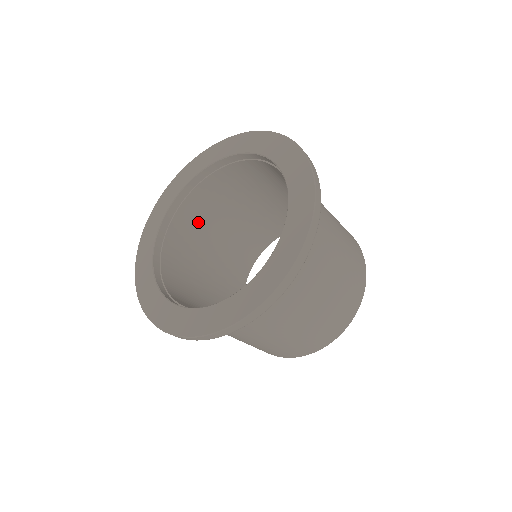
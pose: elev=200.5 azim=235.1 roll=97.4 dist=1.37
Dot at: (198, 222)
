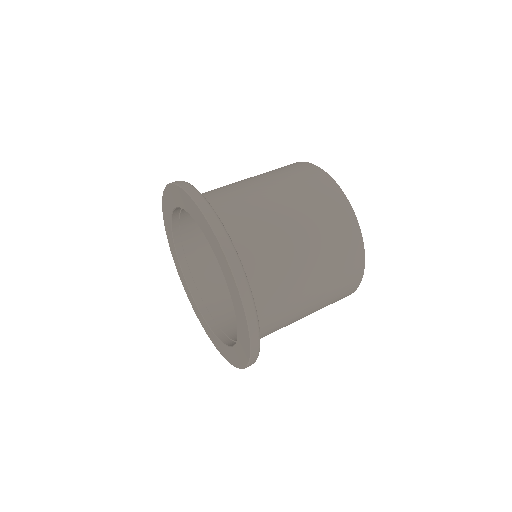
Dot at: occluded
